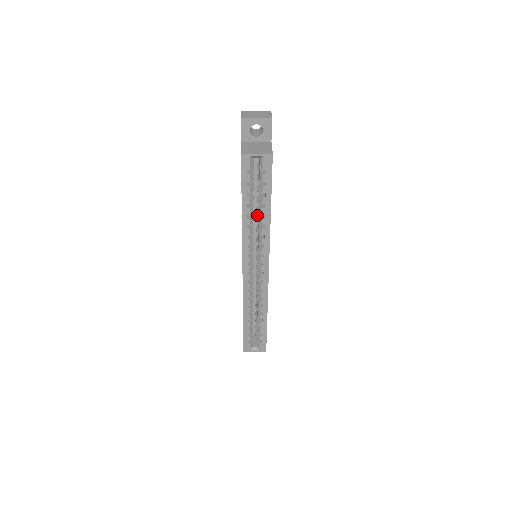
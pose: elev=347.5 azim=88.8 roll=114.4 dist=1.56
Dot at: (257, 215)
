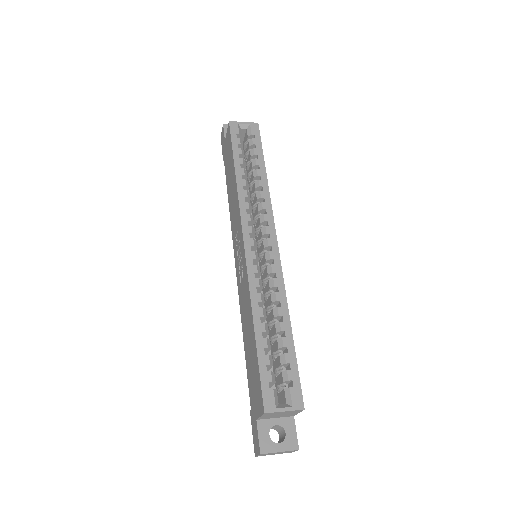
Dot at: occluded
